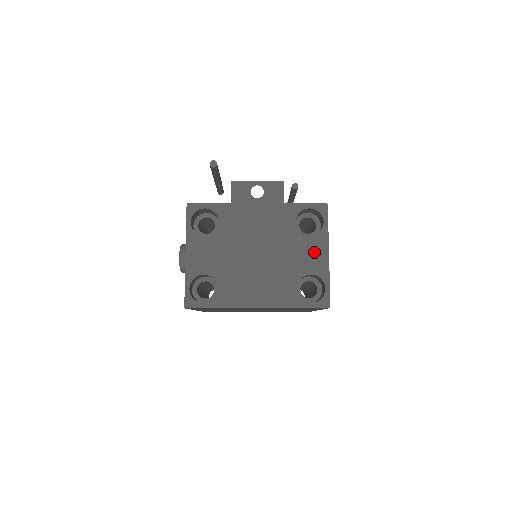
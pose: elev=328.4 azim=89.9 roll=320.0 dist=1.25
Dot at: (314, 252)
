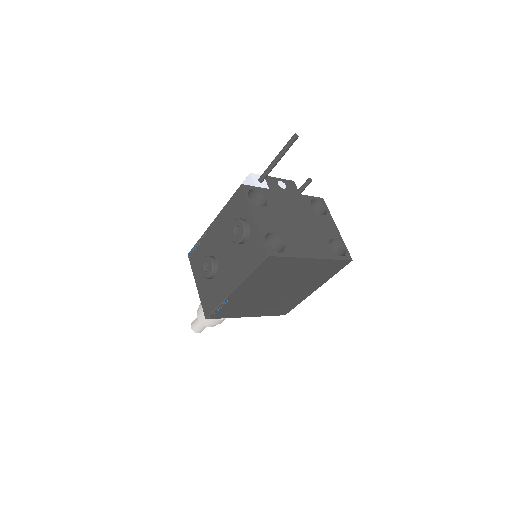
Dot at: (329, 225)
